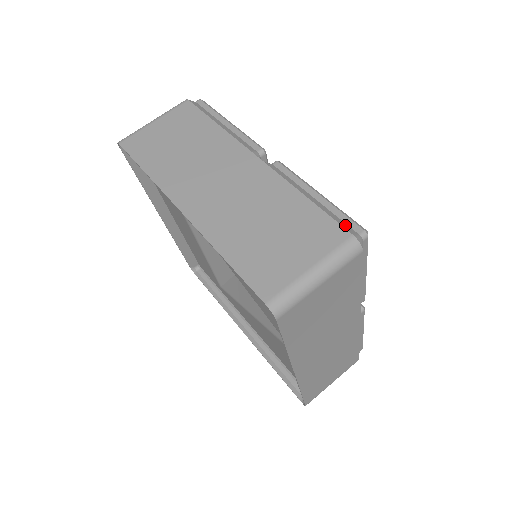
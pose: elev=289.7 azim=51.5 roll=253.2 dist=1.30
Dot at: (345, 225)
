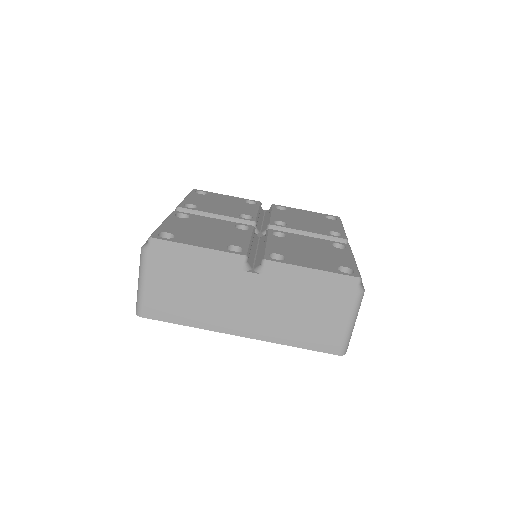
Dot at: (346, 286)
